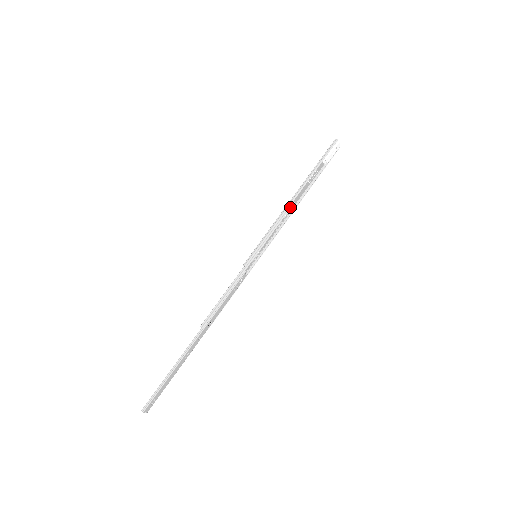
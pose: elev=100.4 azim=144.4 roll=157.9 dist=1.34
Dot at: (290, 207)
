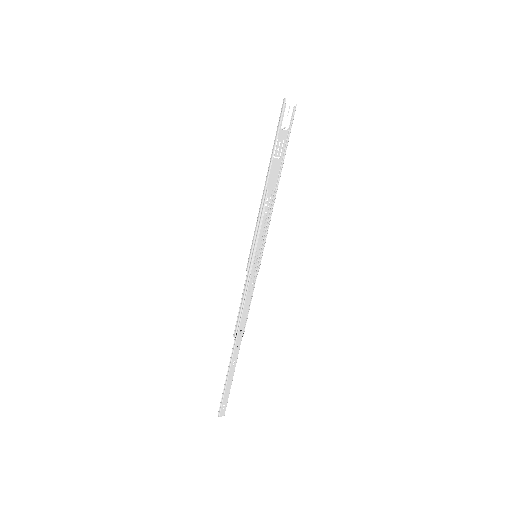
Dot at: (266, 196)
